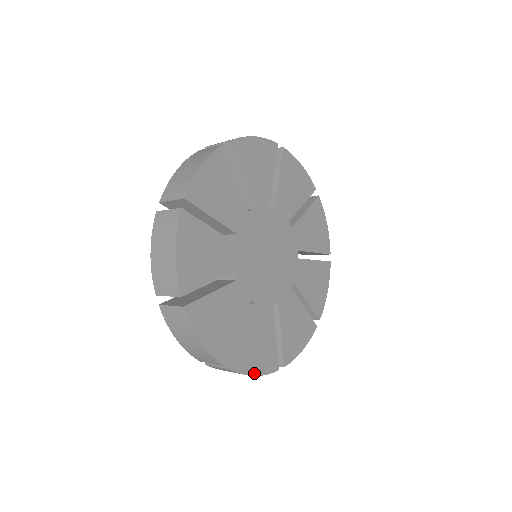
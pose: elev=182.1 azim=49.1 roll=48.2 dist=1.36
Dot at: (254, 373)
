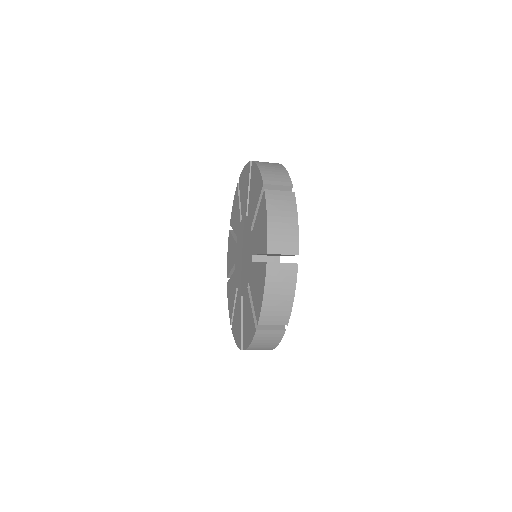
Dot at: (294, 294)
